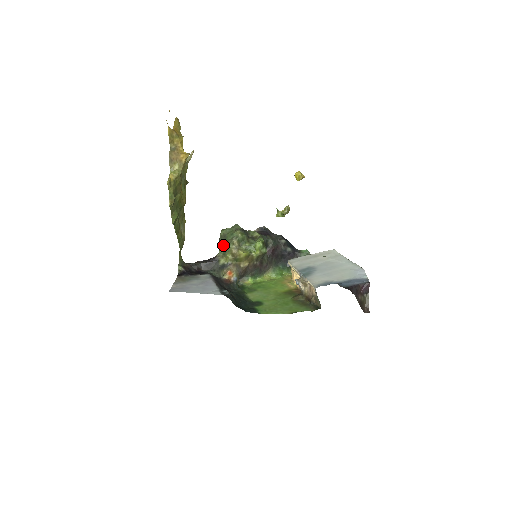
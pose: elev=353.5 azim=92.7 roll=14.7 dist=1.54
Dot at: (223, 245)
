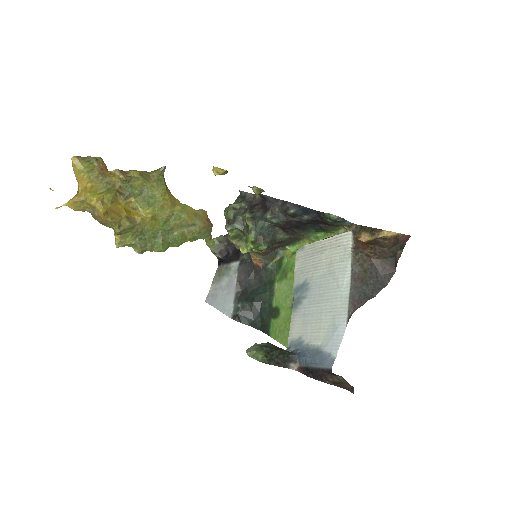
Dot at: occluded
